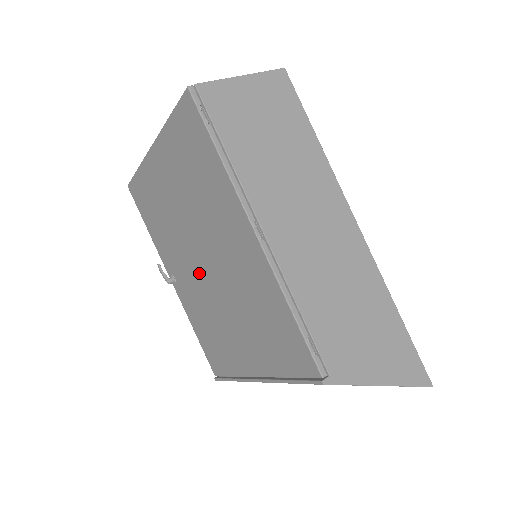
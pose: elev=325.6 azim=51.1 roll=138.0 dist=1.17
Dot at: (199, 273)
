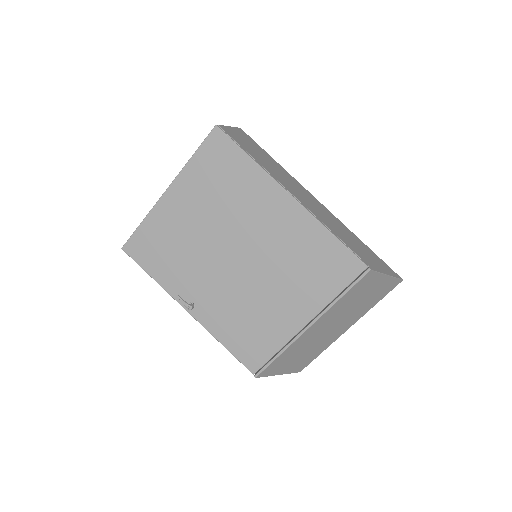
Dot at: (229, 273)
